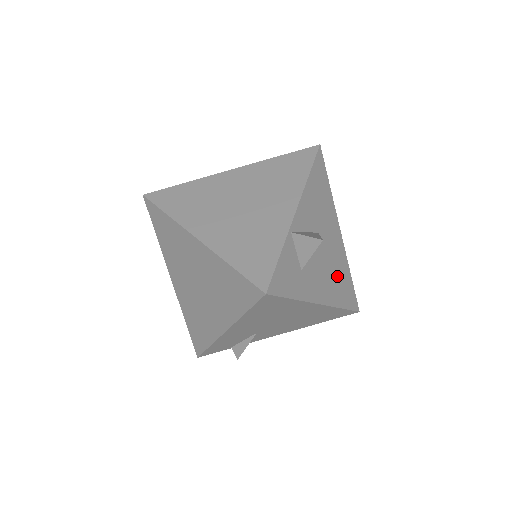
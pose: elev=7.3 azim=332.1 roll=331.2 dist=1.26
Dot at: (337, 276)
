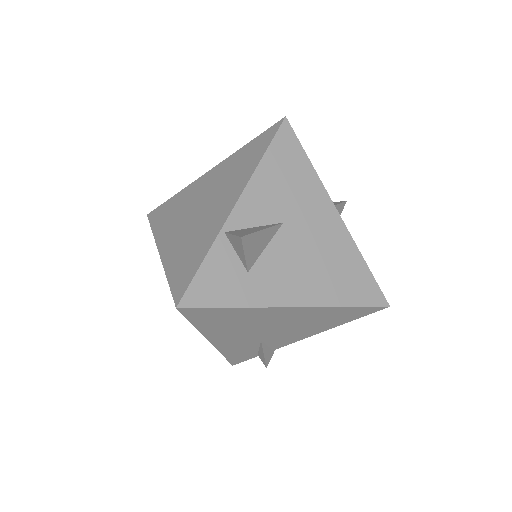
Dot at: (331, 268)
